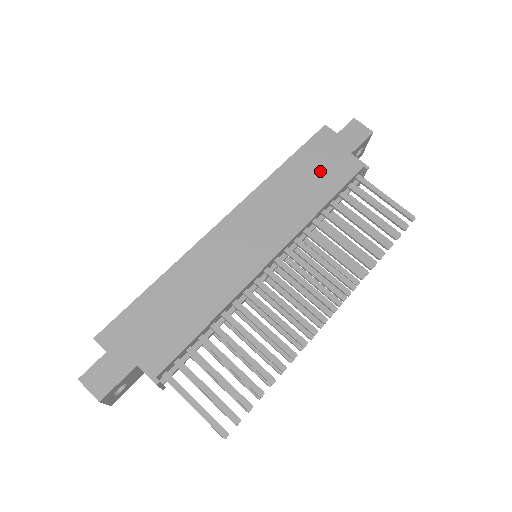
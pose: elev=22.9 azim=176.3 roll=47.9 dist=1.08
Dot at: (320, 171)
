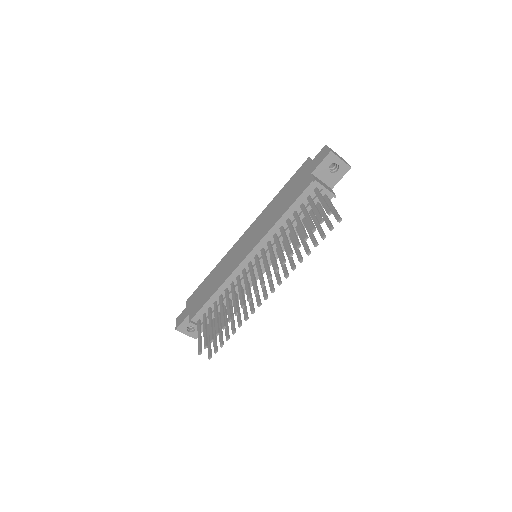
Dot at: (291, 192)
